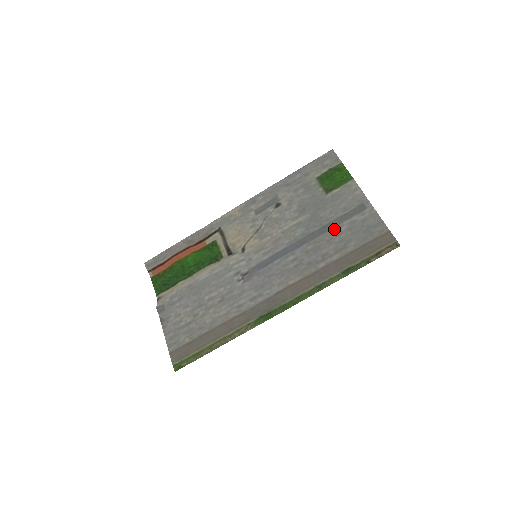
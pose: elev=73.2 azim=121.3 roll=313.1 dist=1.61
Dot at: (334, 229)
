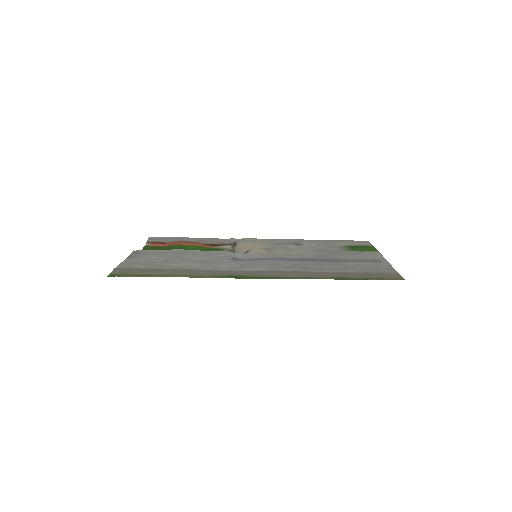
Dot at: (343, 262)
